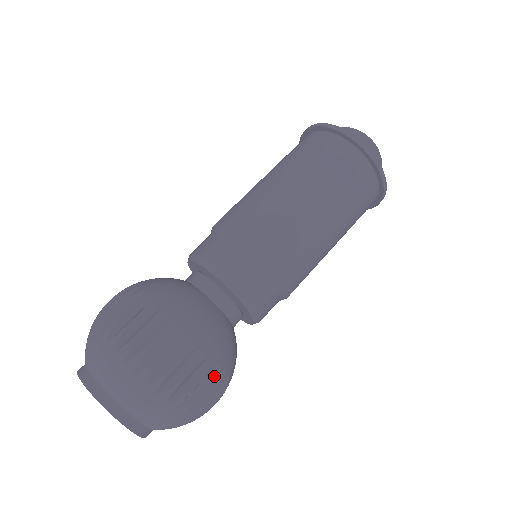
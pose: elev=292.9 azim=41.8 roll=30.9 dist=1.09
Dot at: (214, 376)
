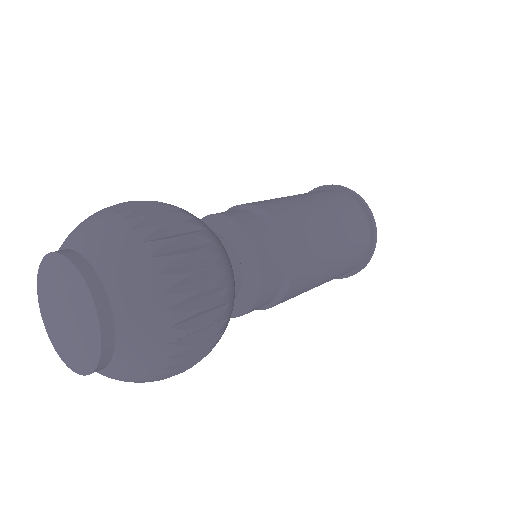
Dot at: (211, 263)
